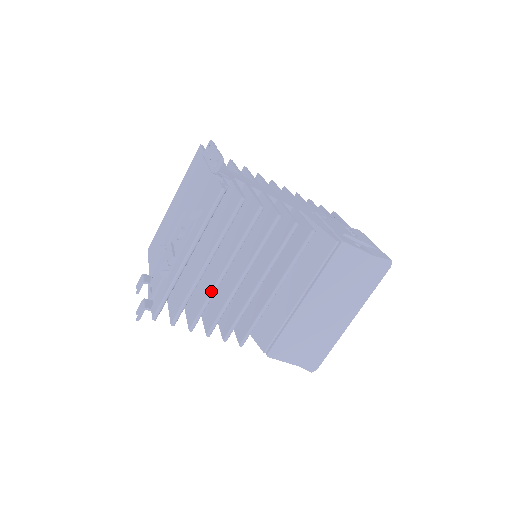
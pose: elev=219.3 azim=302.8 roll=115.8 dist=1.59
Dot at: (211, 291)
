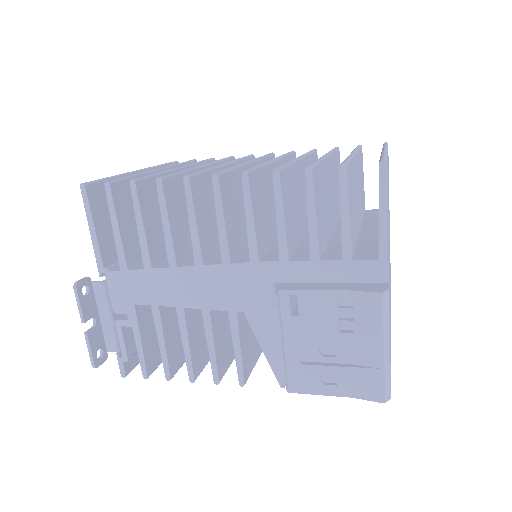
Dot at: occluded
